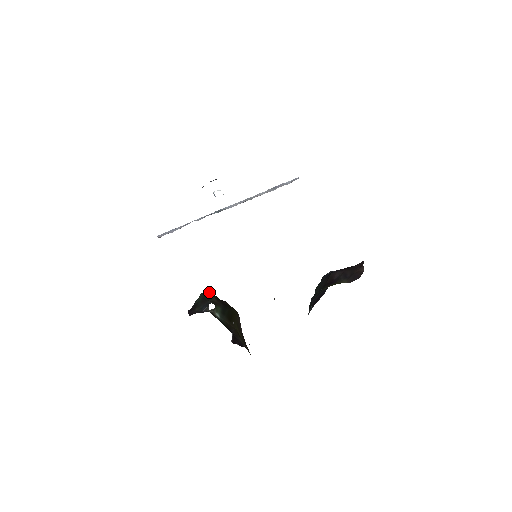
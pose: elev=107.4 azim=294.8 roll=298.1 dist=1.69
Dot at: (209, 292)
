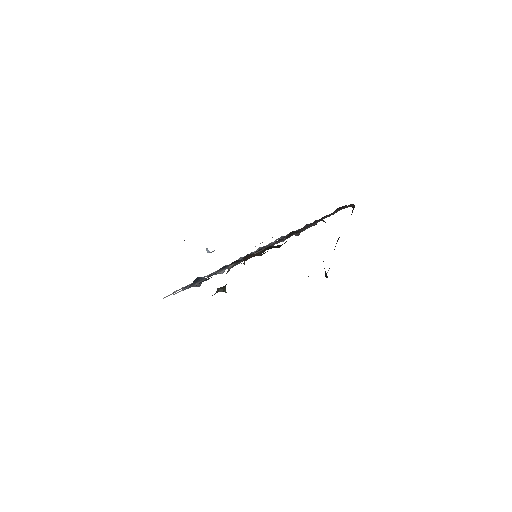
Dot at: occluded
